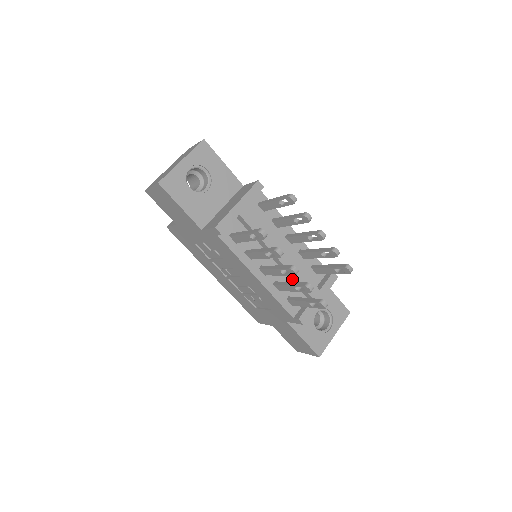
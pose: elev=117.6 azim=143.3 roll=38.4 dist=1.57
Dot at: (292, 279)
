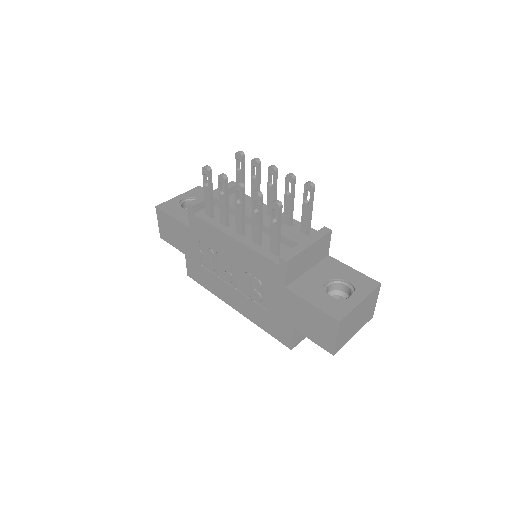
Dot at: occluded
